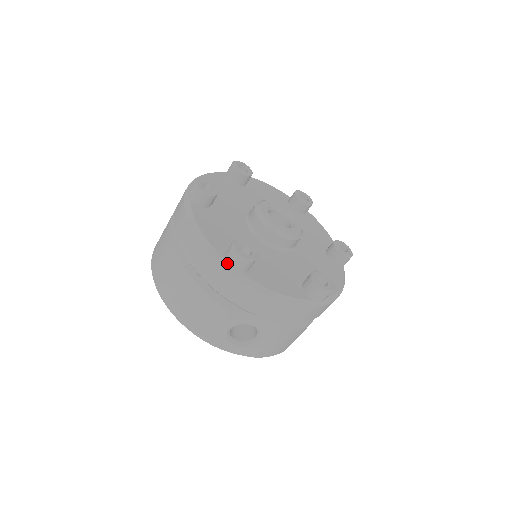
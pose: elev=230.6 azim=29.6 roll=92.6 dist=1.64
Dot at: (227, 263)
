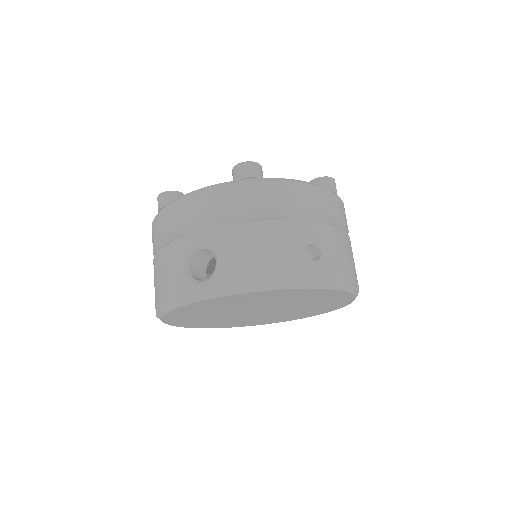
Dot at: (158, 212)
